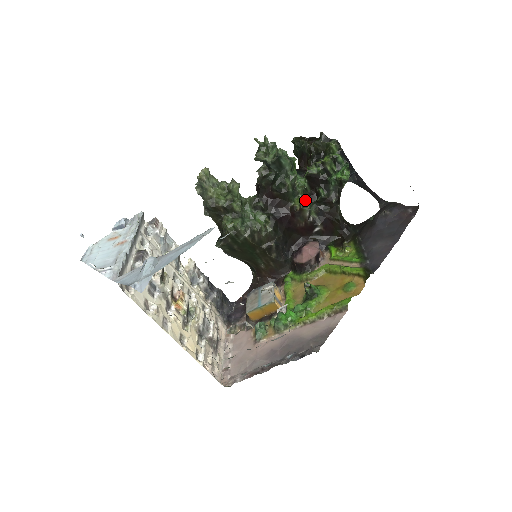
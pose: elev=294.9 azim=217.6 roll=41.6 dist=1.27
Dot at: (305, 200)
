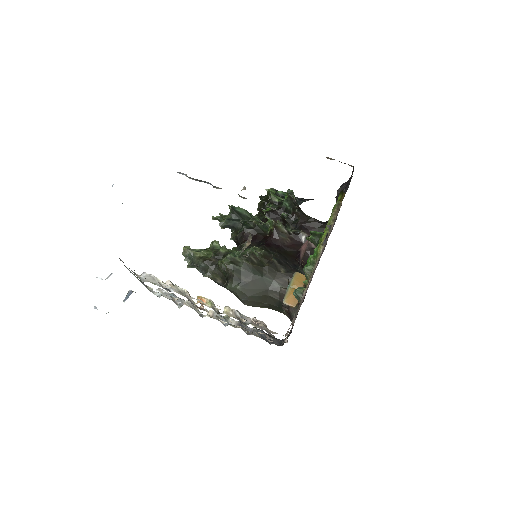
Dot at: (273, 220)
